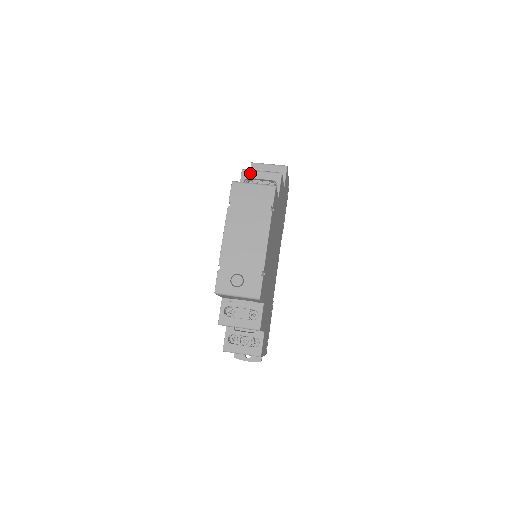
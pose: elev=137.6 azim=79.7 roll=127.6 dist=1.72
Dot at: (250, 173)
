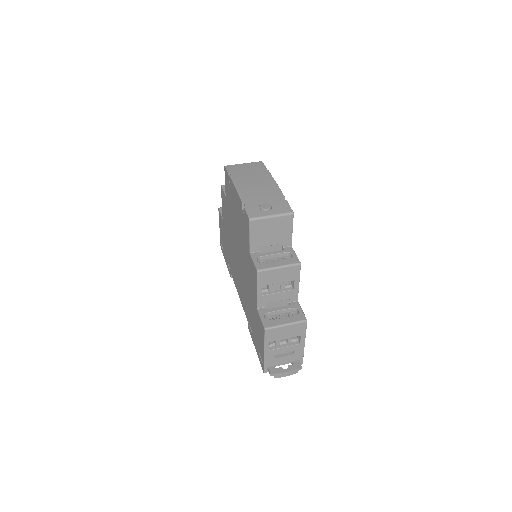
Dot at: occluded
